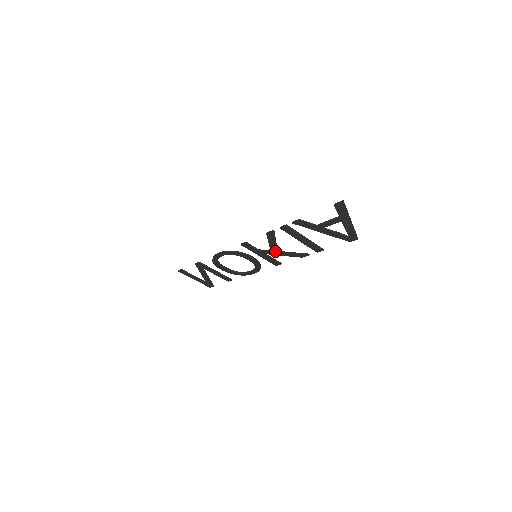
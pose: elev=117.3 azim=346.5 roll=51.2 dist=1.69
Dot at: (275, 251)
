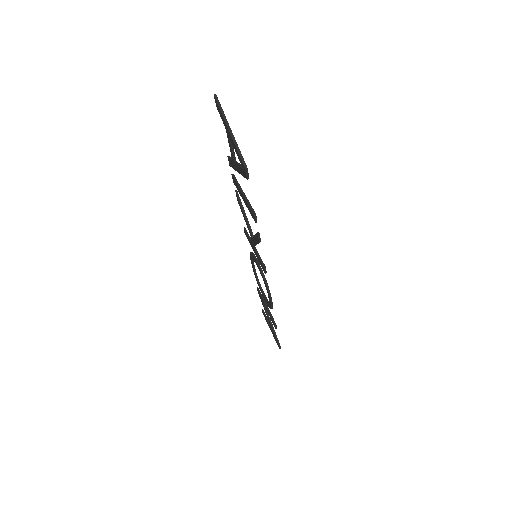
Dot at: (252, 236)
